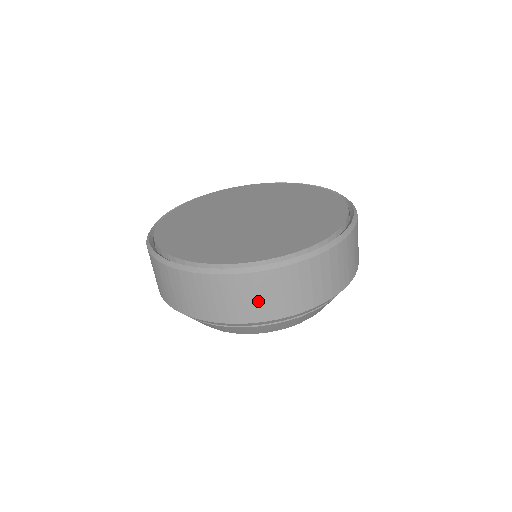
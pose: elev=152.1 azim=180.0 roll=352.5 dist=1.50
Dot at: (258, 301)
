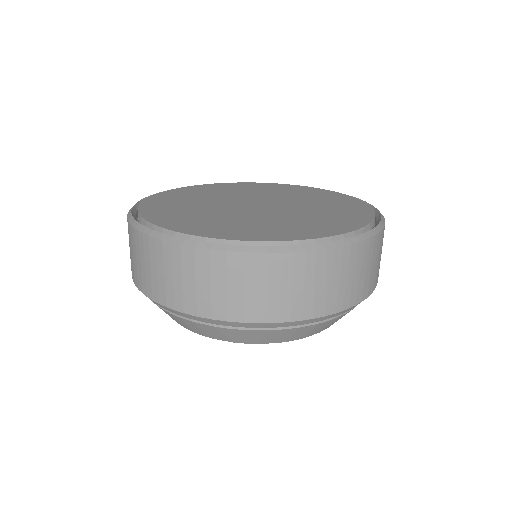
Dot at: (147, 270)
